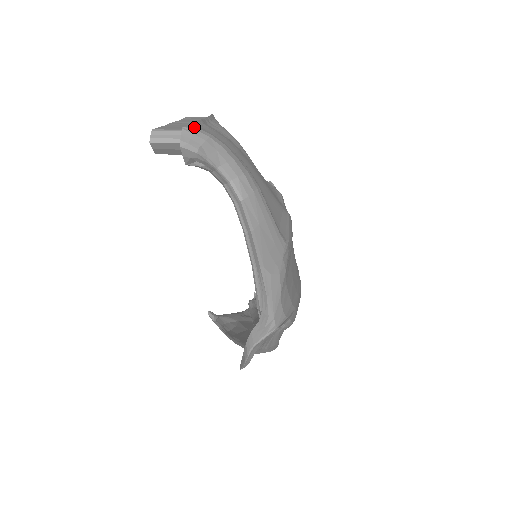
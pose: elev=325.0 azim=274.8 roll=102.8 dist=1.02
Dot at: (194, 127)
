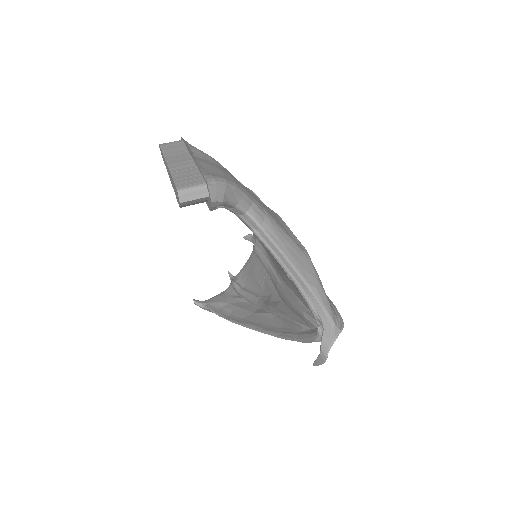
Dot at: (213, 178)
